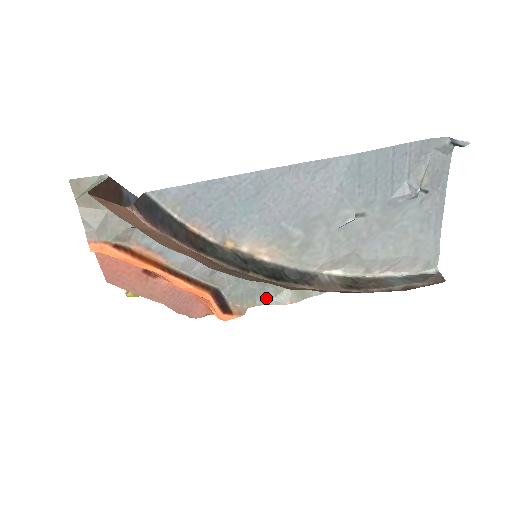
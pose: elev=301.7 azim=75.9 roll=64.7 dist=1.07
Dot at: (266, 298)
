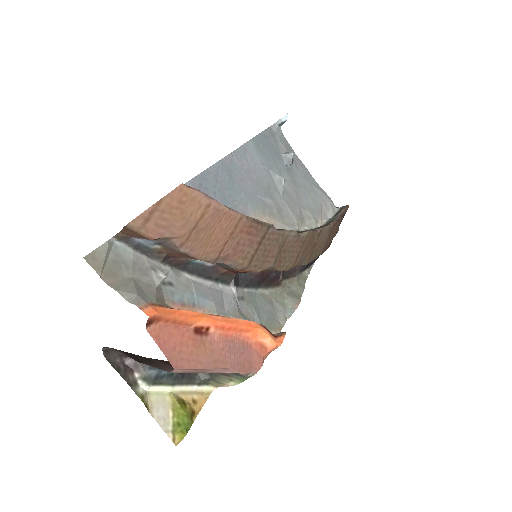
Dot at: (282, 315)
